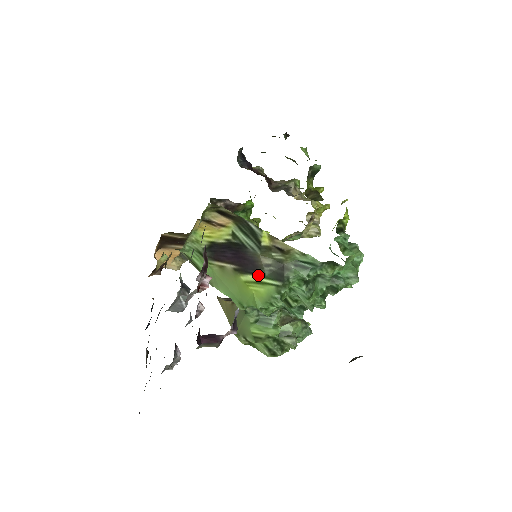
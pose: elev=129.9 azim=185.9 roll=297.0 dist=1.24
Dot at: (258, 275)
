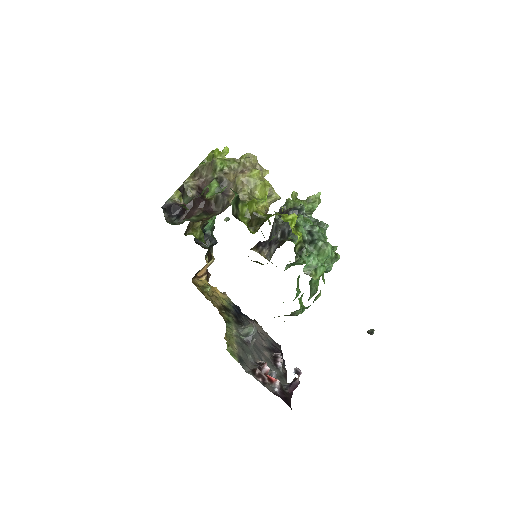
Dot at: occluded
